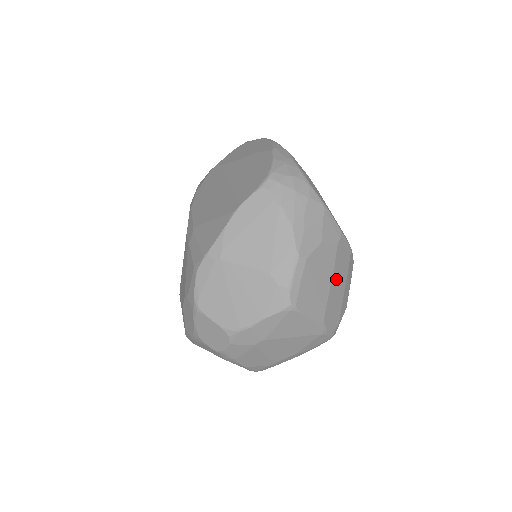
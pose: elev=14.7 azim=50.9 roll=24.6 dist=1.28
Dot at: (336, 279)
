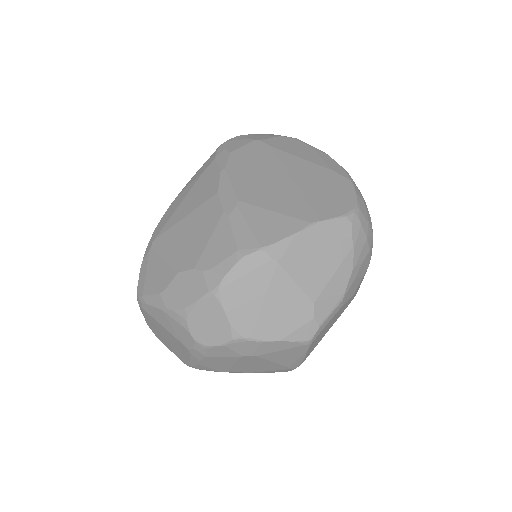
Dot at: occluded
